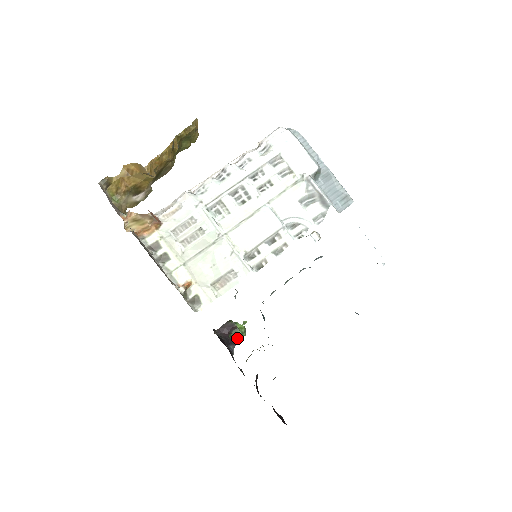
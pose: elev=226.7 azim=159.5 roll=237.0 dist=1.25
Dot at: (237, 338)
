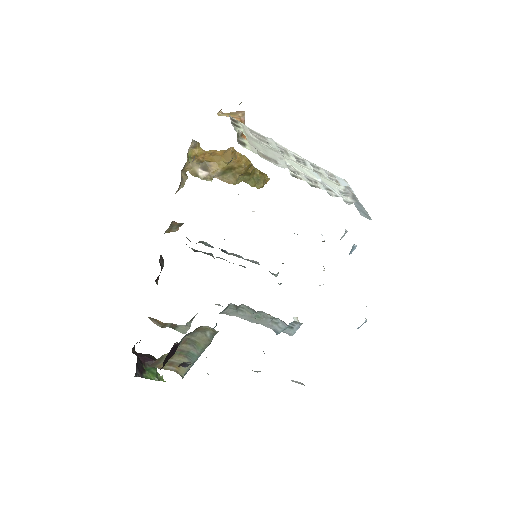
Dot at: (148, 374)
